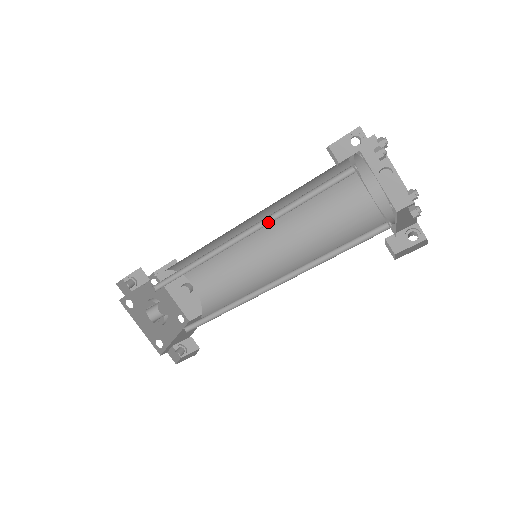
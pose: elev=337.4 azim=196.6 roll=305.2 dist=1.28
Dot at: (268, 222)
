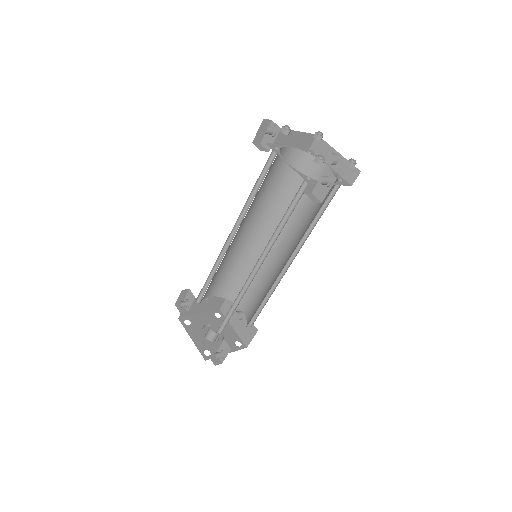
Dot at: occluded
